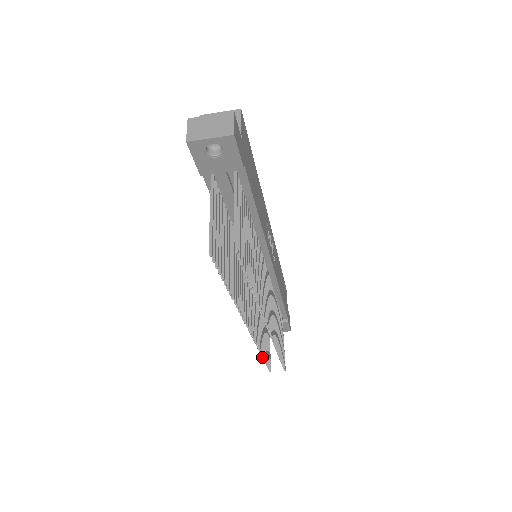
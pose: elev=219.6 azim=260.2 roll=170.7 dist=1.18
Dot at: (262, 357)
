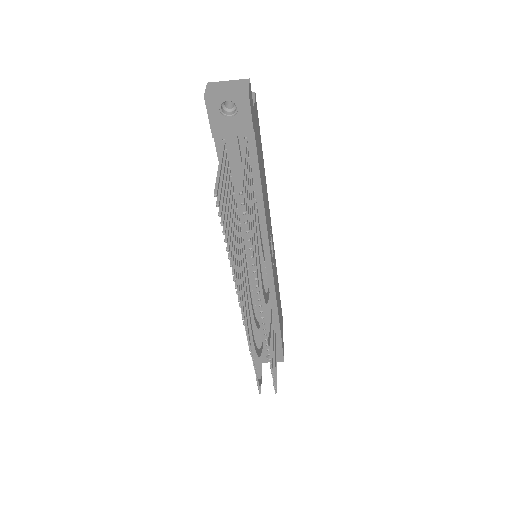
Dot at: occluded
